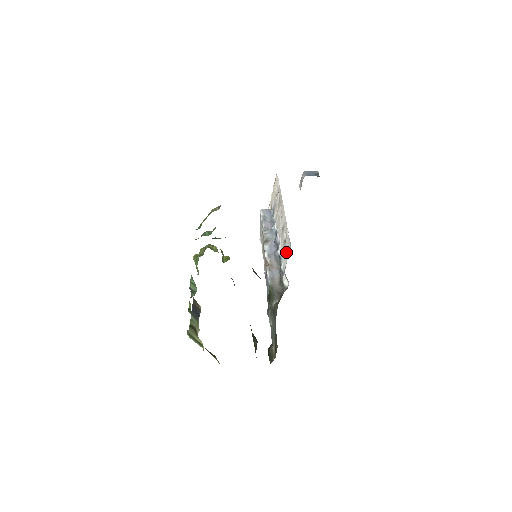
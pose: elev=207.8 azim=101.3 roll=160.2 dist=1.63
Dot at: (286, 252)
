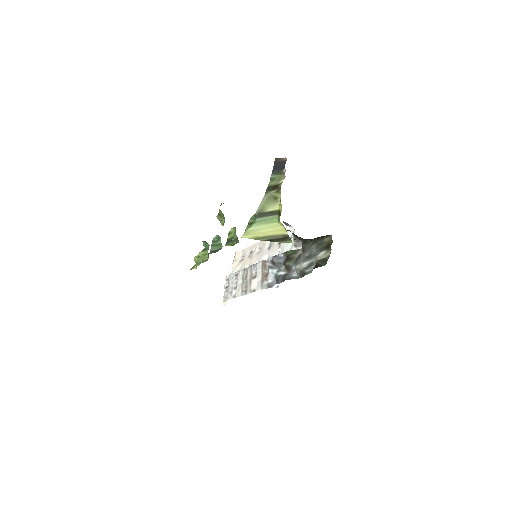
Dot at: occluded
